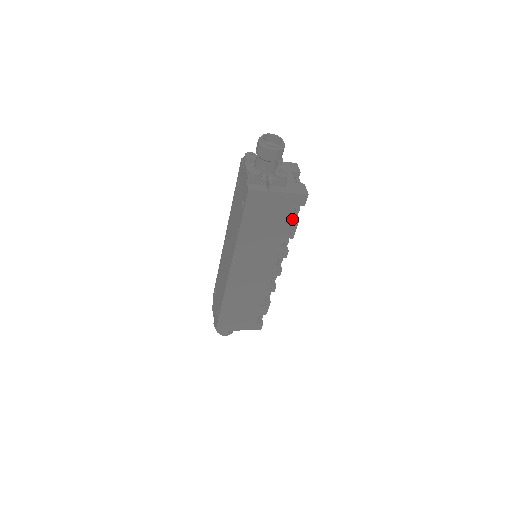
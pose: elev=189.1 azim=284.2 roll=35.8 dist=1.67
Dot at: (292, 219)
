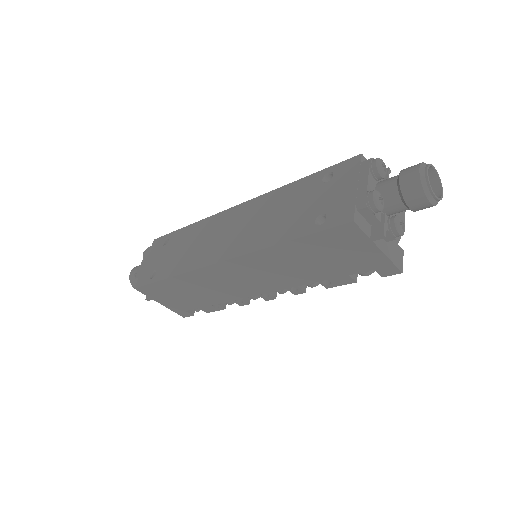
Dot at: (351, 275)
